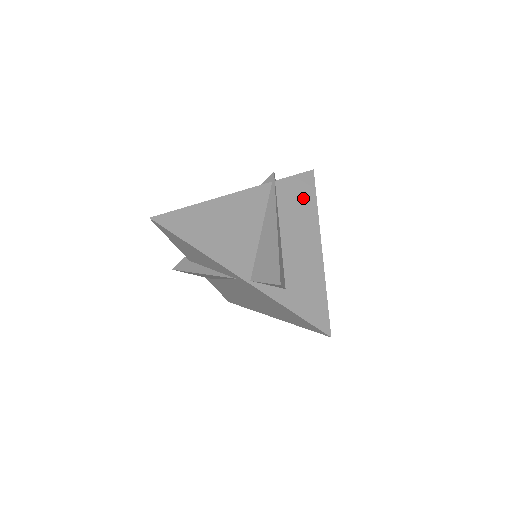
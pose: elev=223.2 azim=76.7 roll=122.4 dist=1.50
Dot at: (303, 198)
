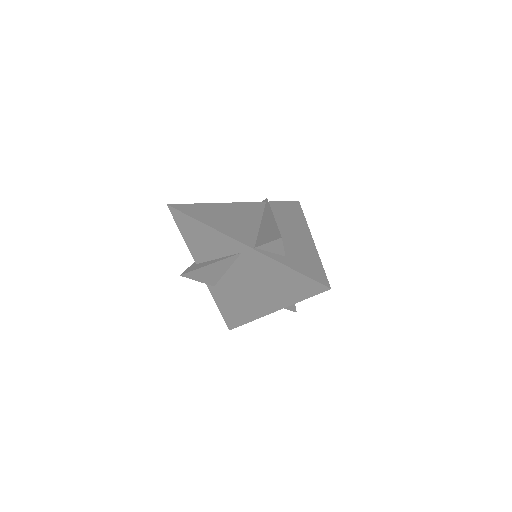
Dot at: (293, 213)
